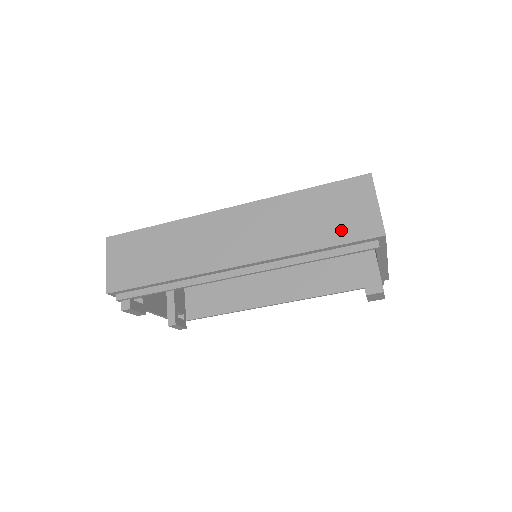
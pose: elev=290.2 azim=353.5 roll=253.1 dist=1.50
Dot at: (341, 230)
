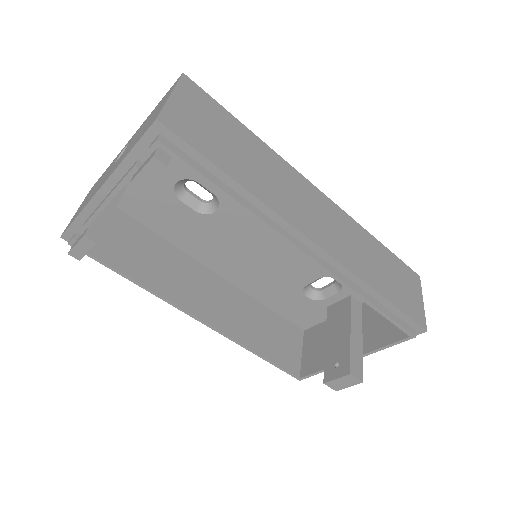
Dot at: (400, 298)
